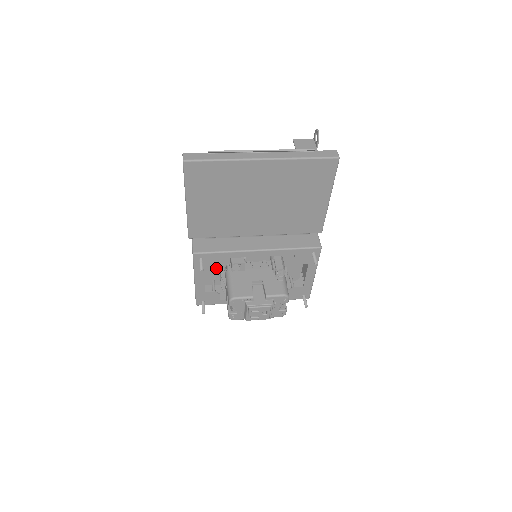
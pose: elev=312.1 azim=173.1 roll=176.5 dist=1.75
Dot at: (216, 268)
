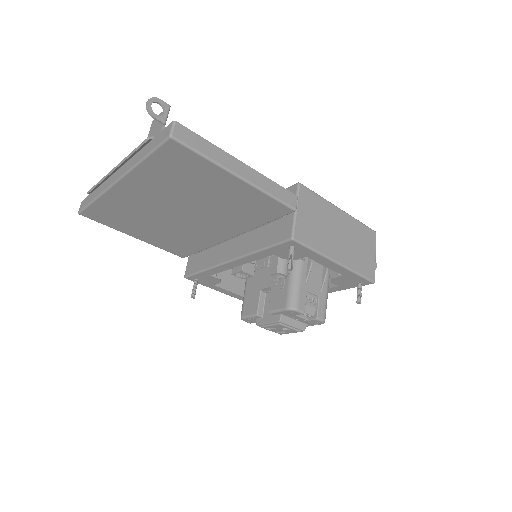
Dot at: occluded
